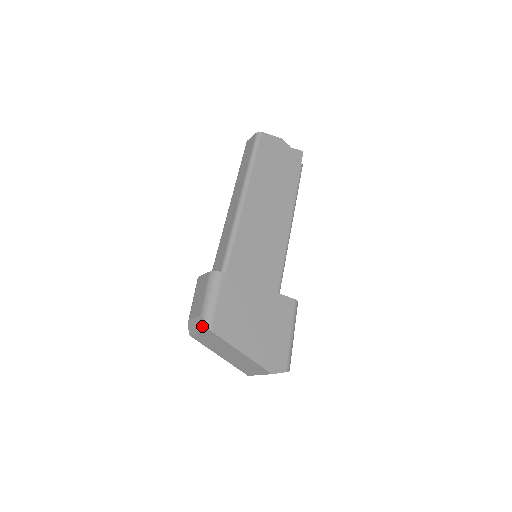
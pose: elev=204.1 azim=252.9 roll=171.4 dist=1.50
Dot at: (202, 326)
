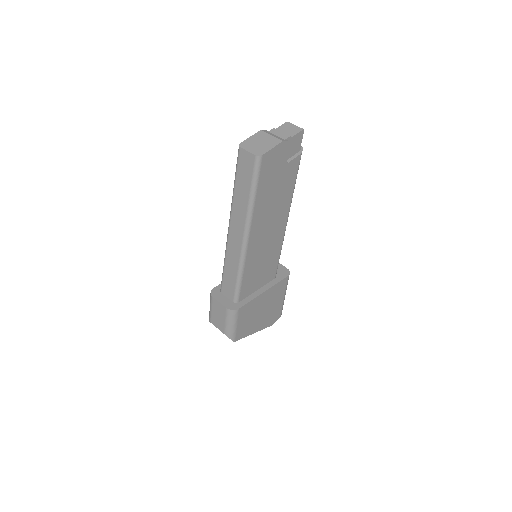
Dot at: occluded
